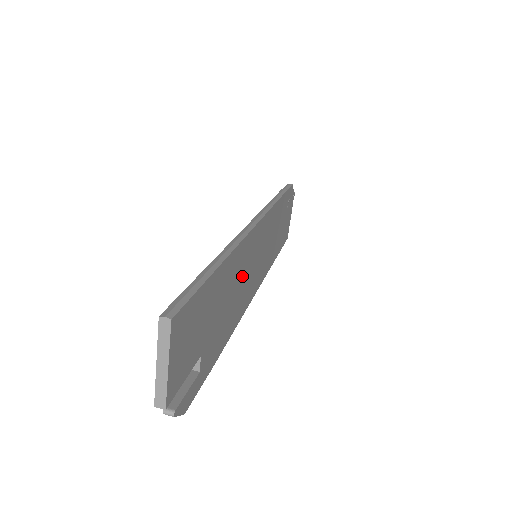
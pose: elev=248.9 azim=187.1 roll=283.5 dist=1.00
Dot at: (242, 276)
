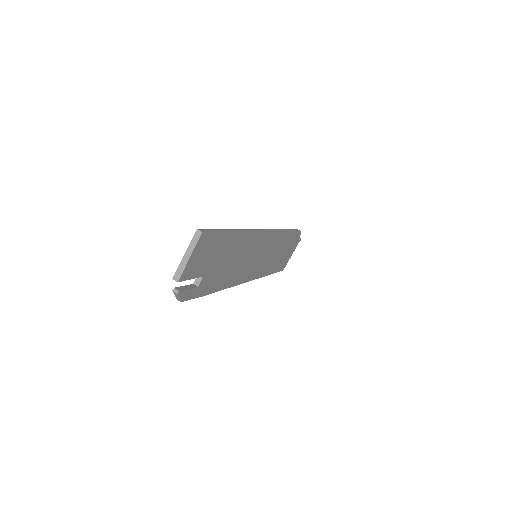
Dot at: (243, 257)
